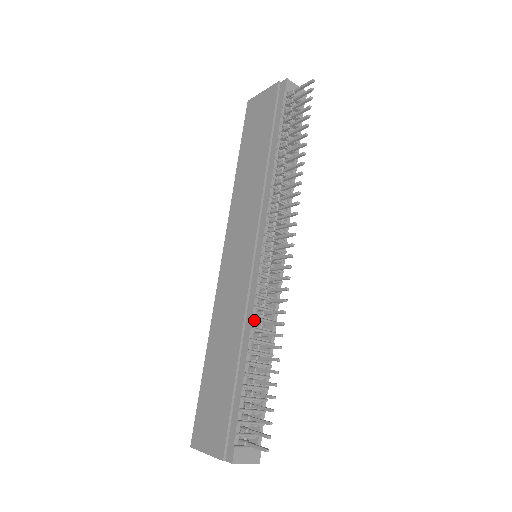
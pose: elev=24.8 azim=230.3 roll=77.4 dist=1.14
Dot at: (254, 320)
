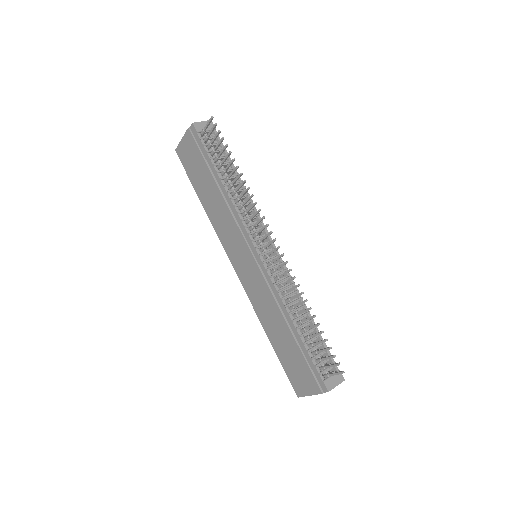
Dot at: (283, 300)
